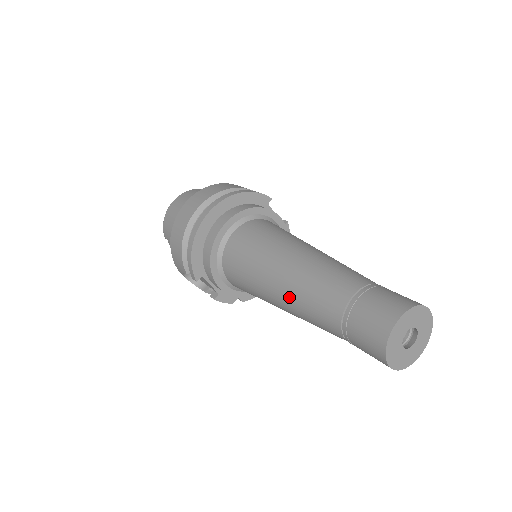
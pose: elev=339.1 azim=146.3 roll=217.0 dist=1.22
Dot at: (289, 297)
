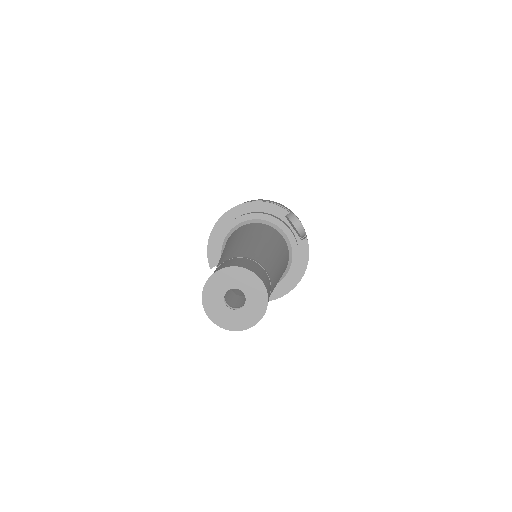
Dot at: occluded
